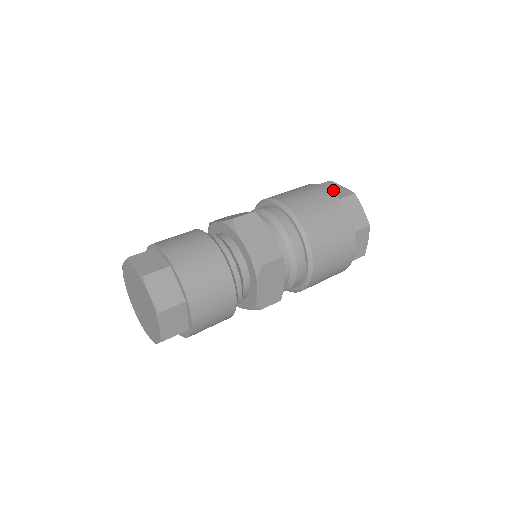
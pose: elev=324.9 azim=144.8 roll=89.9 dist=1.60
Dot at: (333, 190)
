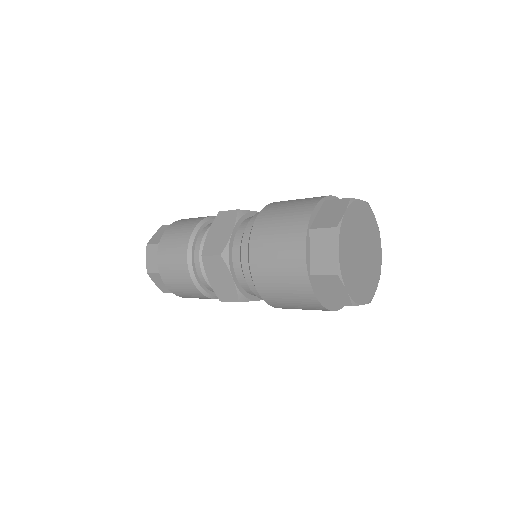
Dot at: (321, 252)
